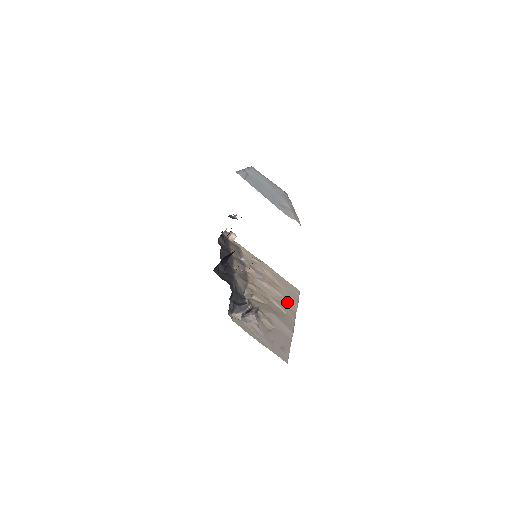
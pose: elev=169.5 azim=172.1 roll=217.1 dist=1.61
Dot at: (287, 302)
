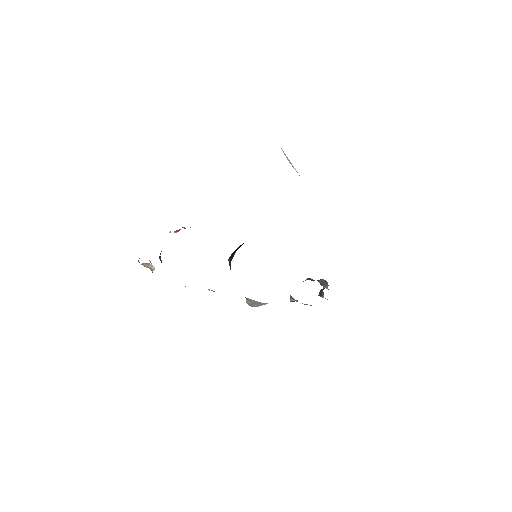
Dot at: occluded
